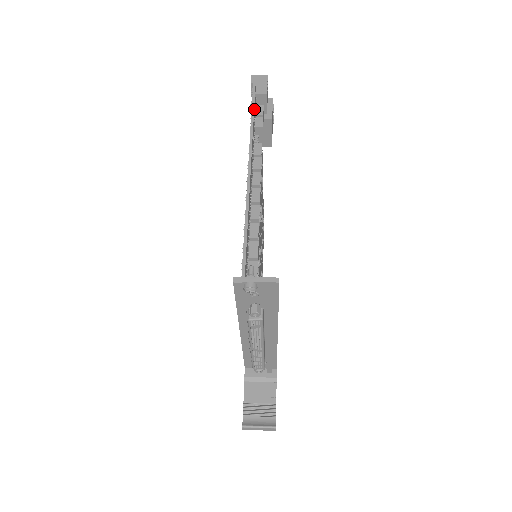
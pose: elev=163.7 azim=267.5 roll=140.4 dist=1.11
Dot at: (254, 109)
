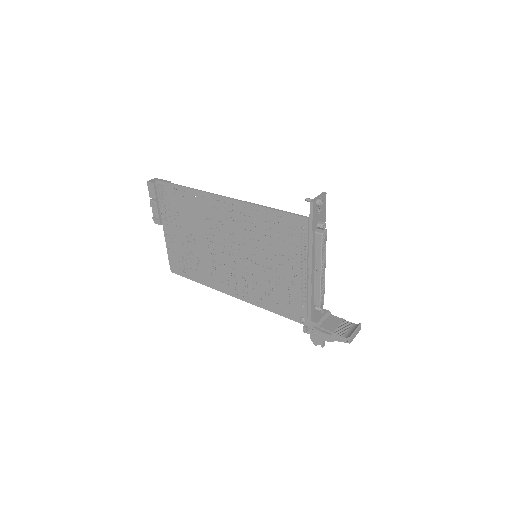
Dot at: (178, 187)
